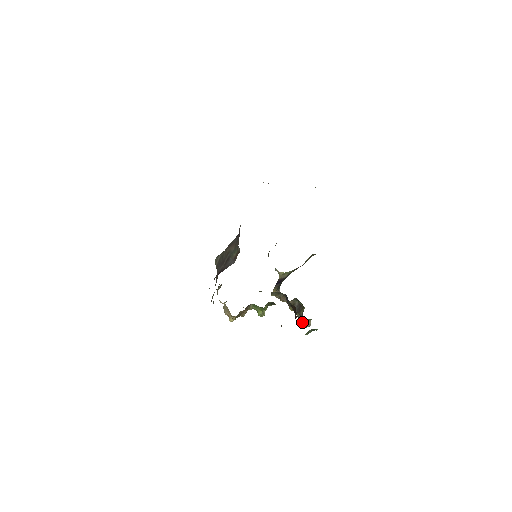
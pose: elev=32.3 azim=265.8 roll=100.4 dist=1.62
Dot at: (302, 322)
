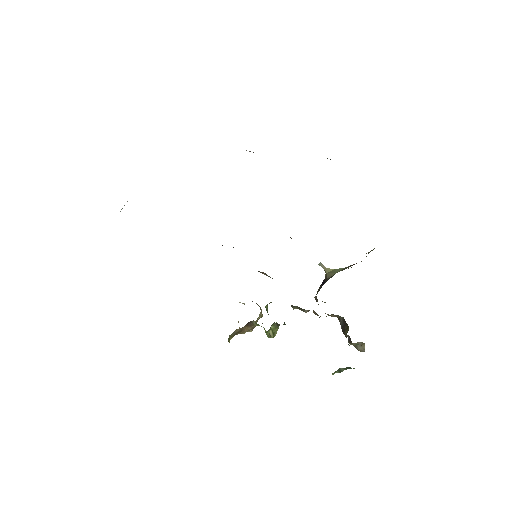
Dot at: (353, 344)
